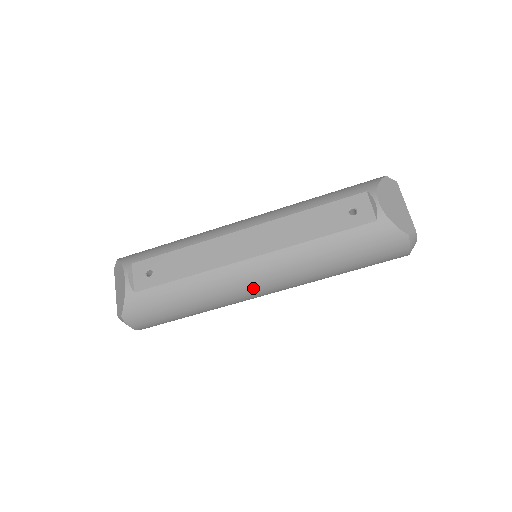
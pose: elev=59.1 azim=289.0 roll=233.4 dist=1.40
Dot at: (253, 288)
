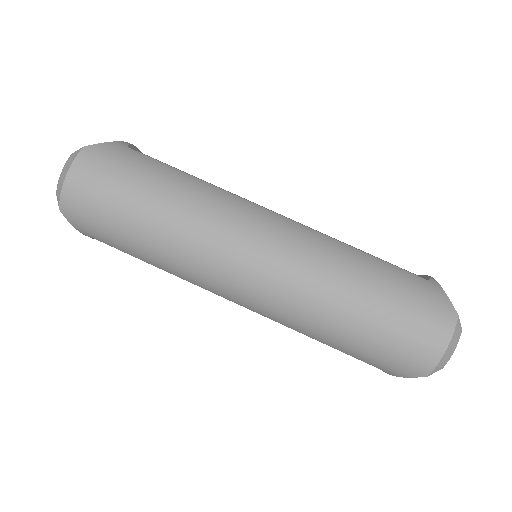
Dot at: (250, 237)
